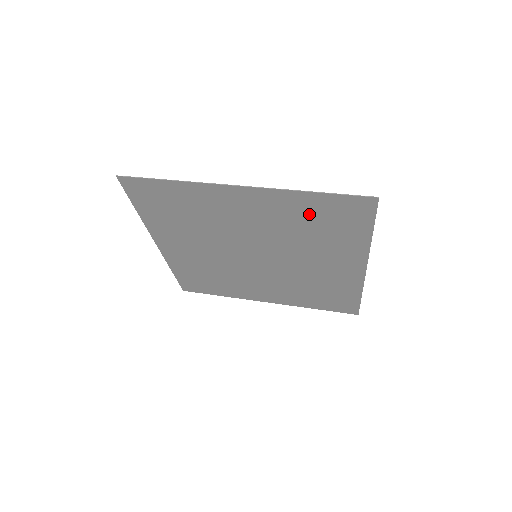
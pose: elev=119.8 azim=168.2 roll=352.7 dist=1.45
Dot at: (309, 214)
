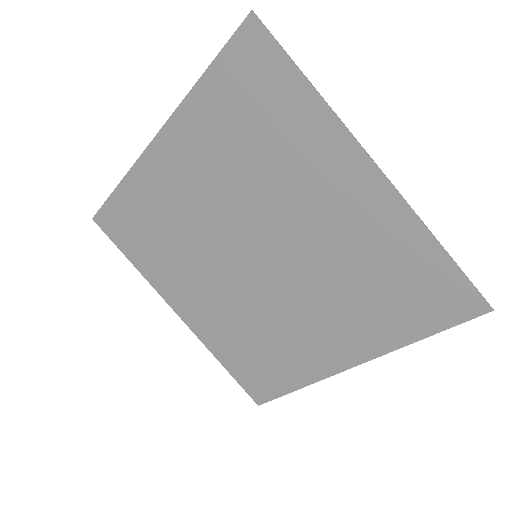
Dot at: (396, 264)
